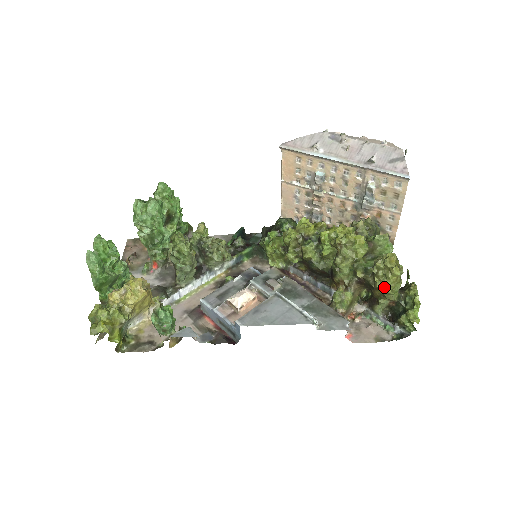
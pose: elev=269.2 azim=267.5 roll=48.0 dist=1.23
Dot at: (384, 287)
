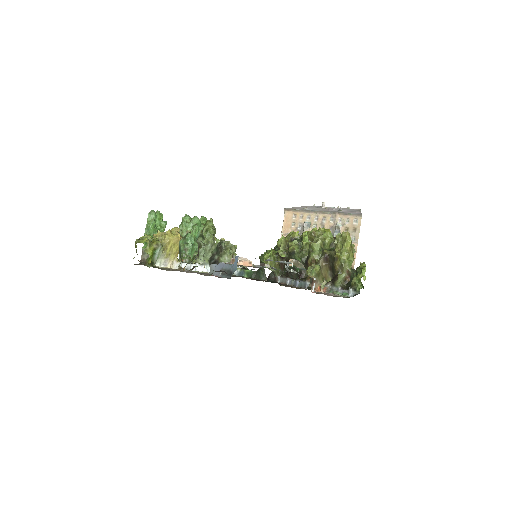
Dot at: (341, 253)
